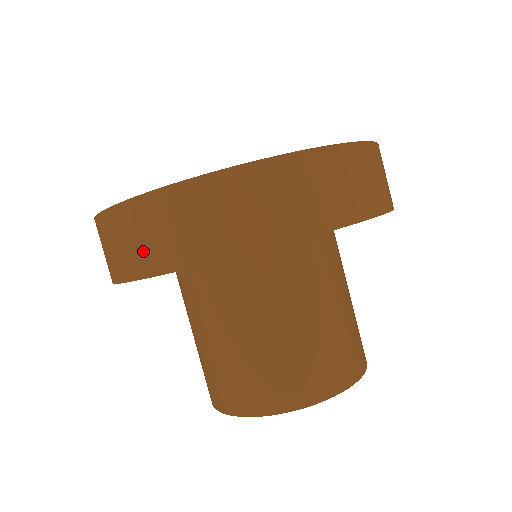
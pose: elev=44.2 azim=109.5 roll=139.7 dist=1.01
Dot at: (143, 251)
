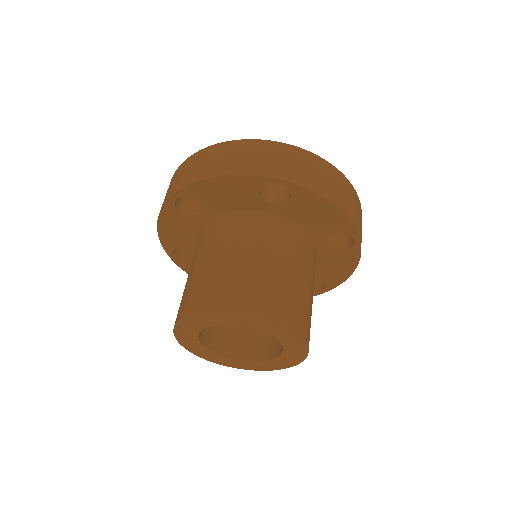
Dot at: (238, 162)
